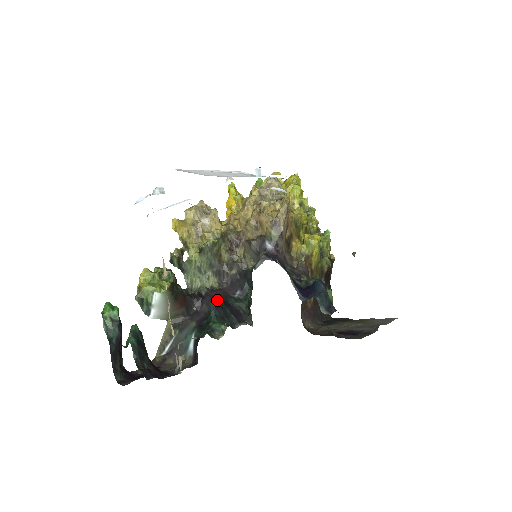
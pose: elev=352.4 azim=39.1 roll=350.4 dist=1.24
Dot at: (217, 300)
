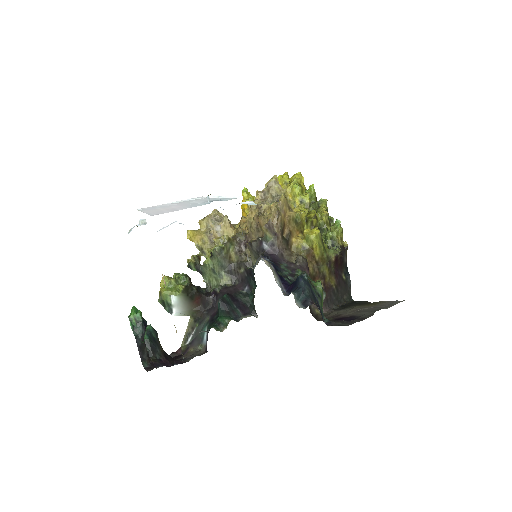
Dot at: (224, 297)
